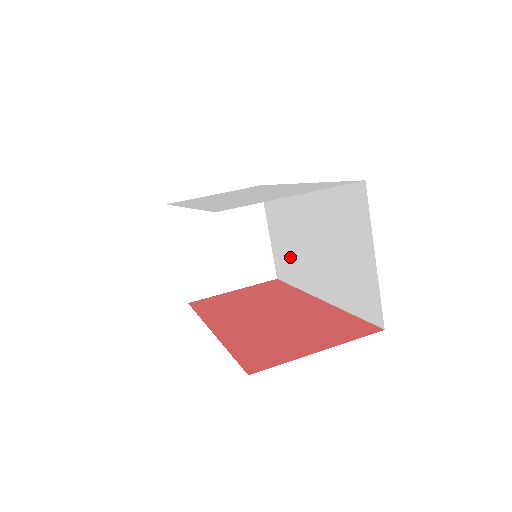
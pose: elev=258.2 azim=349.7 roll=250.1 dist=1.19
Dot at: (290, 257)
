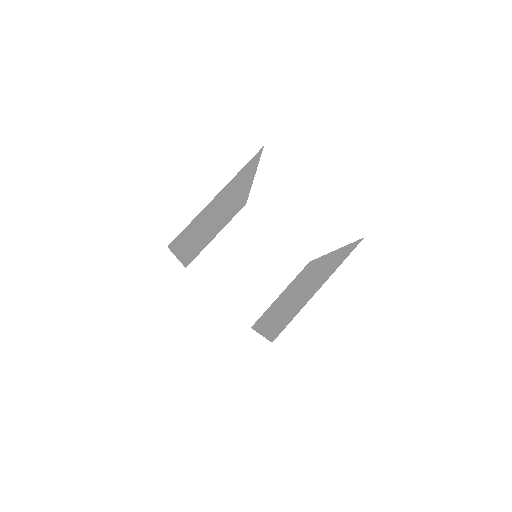
Dot at: (274, 307)
